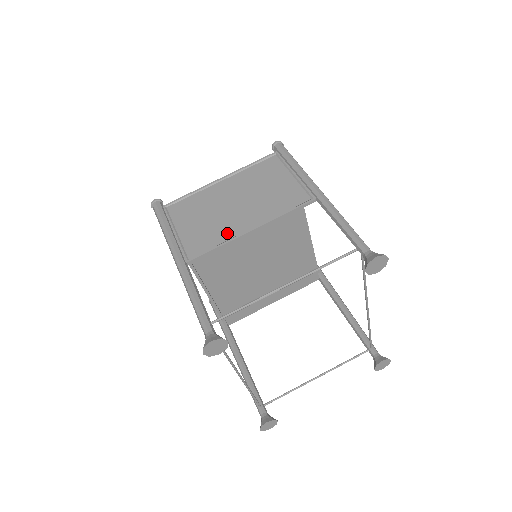
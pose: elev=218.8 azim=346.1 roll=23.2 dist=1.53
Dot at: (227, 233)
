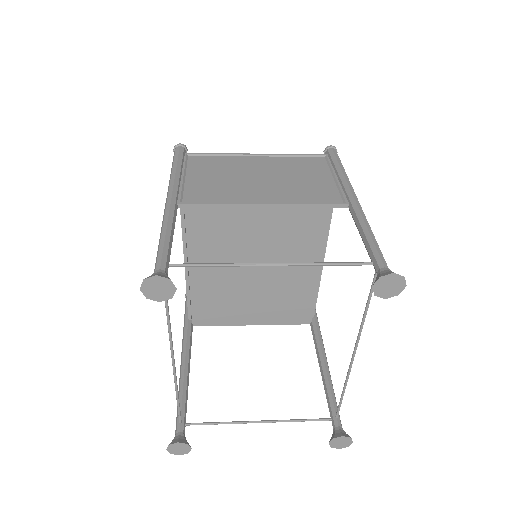
Dot at: (237, 197)
